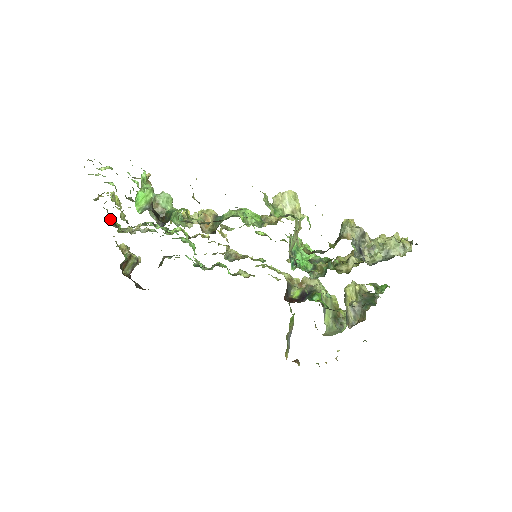
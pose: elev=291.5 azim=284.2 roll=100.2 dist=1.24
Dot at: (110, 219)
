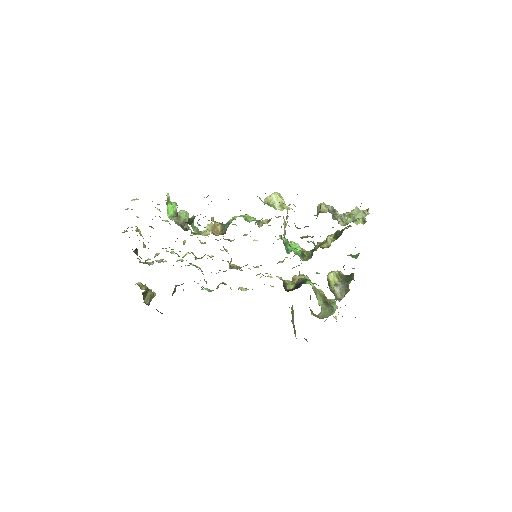
Dot at: (134, 250)
